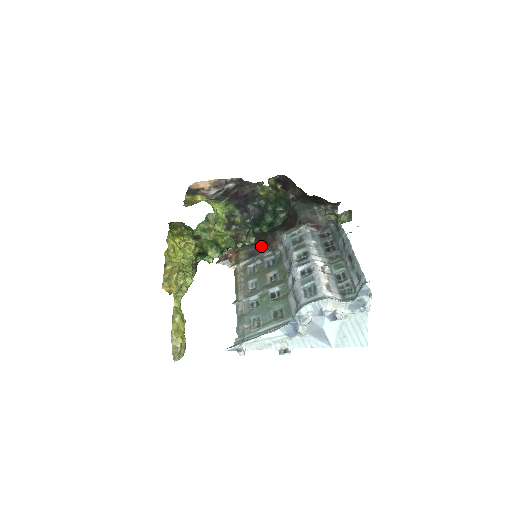
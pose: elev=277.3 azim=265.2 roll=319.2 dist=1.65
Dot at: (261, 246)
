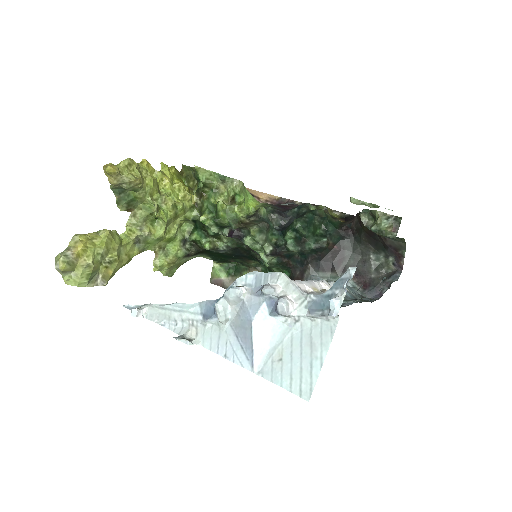
Dot at: occluded
